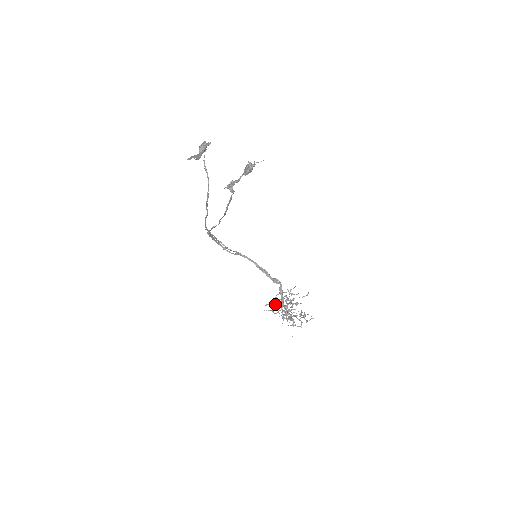
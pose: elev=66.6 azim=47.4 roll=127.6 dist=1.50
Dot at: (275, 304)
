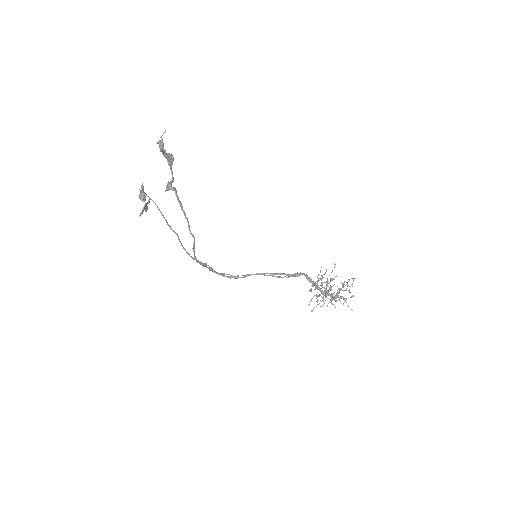
Dot at: (316, 298)
